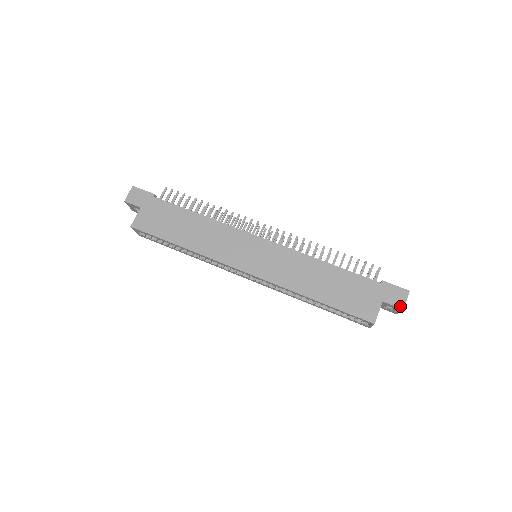
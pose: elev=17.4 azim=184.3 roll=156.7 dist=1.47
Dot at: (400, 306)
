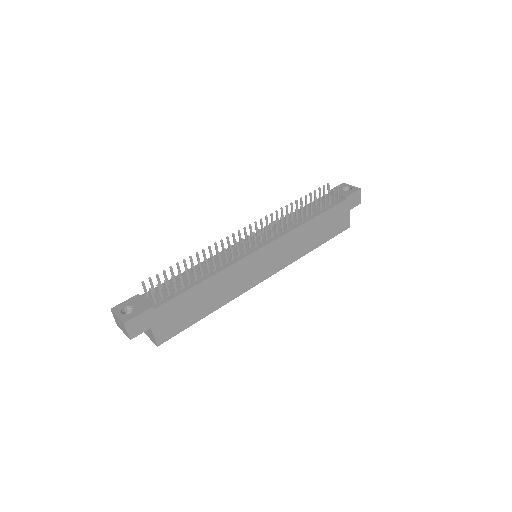
Dot at: (359, 203)
